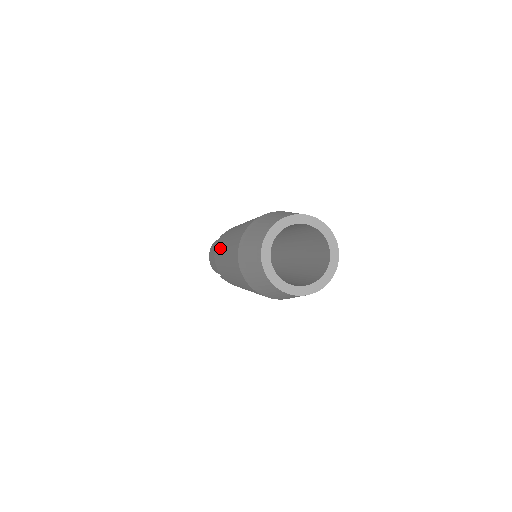
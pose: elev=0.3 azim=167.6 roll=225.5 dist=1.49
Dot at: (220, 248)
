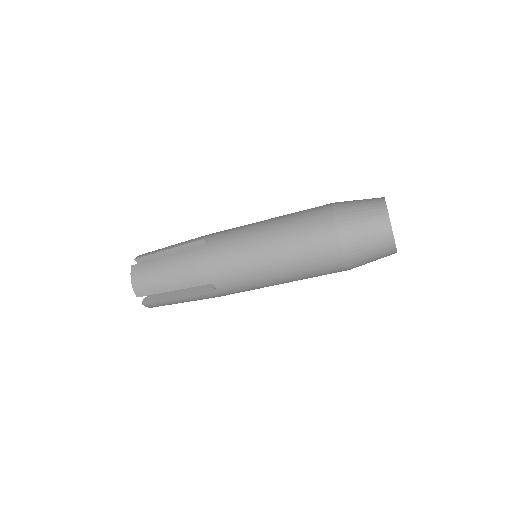
Dot at: occluded
